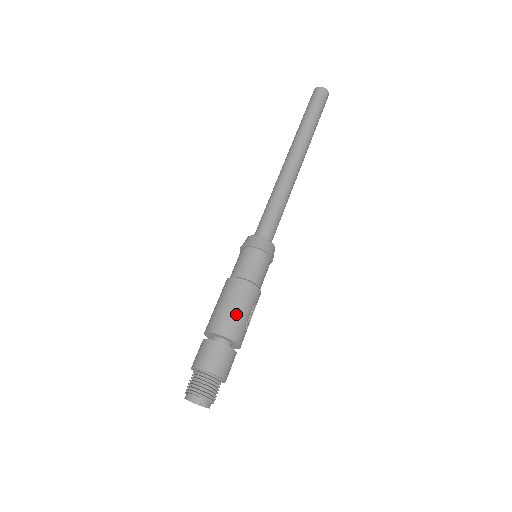
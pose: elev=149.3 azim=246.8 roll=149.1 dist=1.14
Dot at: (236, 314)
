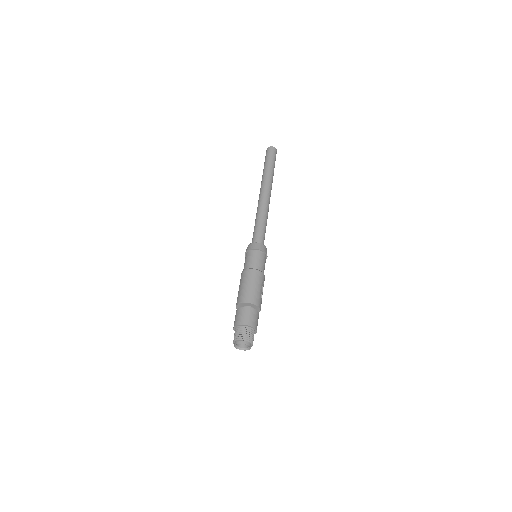
Dot at: (254, 290)
